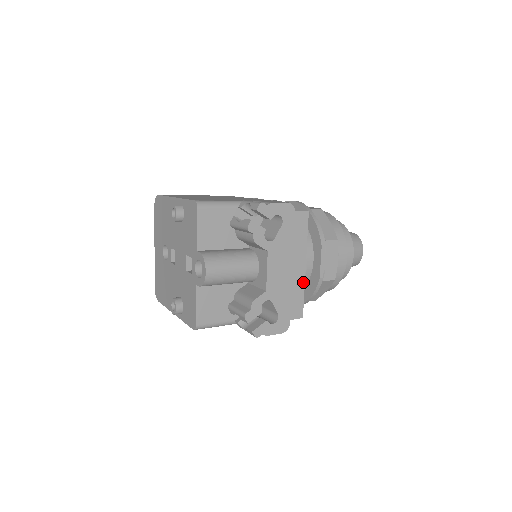
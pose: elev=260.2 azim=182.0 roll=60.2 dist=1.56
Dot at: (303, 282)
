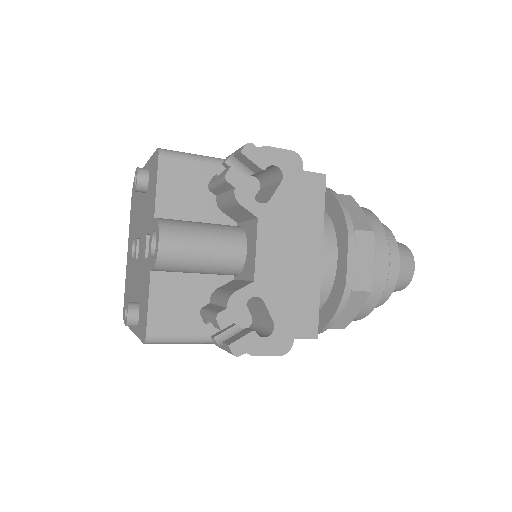
Dot at: (318, 281)
